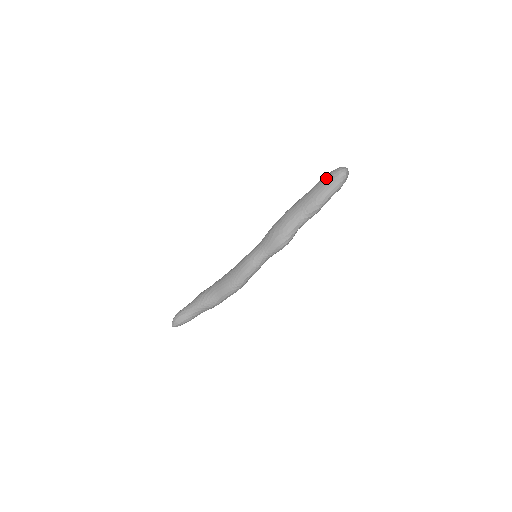
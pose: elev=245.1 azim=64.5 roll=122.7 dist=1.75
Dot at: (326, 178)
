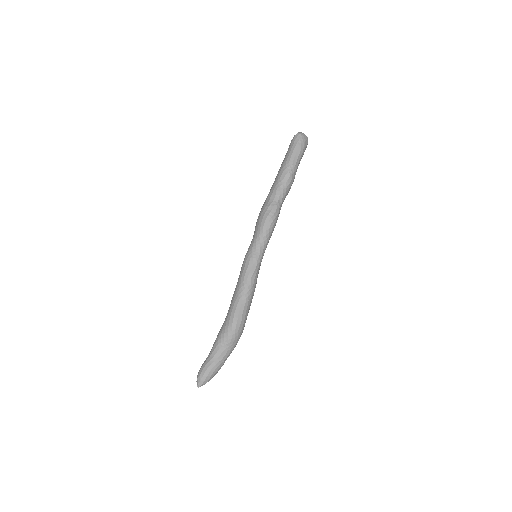
Dot at: occluded
